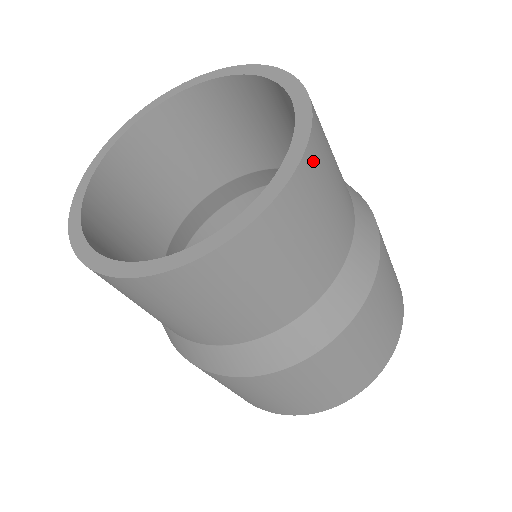
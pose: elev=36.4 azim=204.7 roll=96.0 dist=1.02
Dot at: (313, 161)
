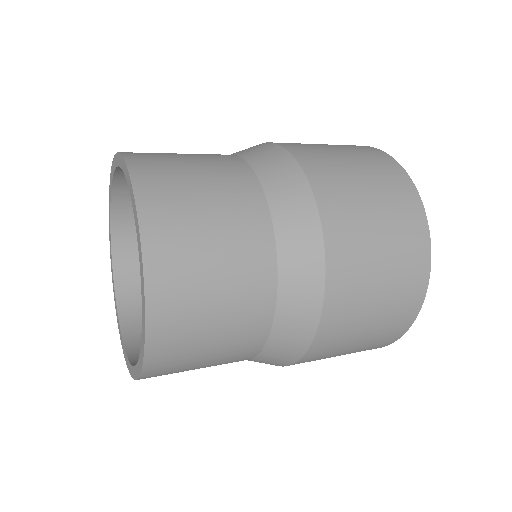
Dot at: (163, 312)
